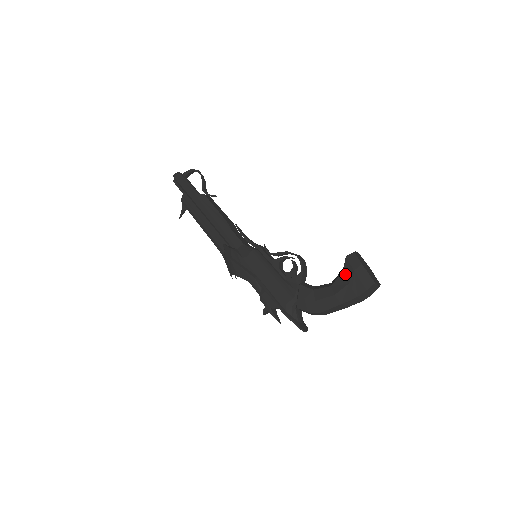
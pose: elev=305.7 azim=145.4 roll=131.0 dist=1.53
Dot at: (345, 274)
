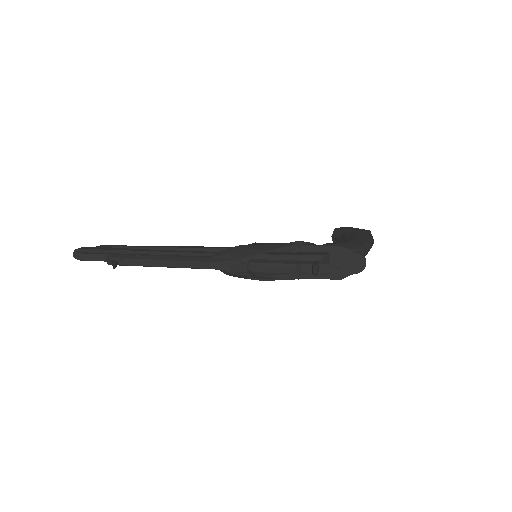
Dot at: (347, 232)
